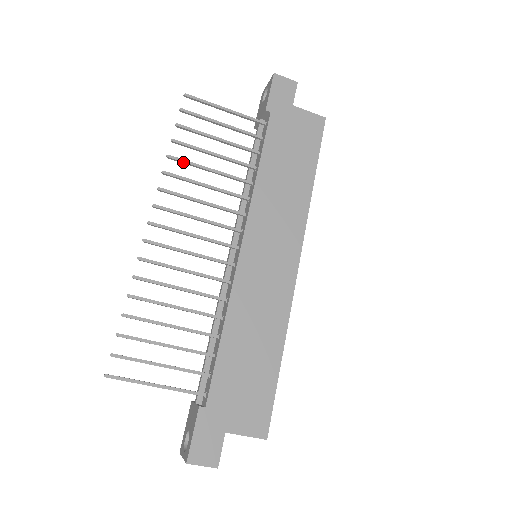
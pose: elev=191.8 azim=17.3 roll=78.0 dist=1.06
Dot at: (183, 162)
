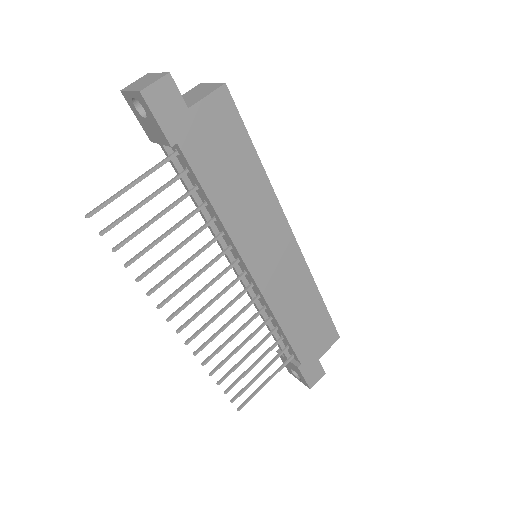
Dot at: occluded
